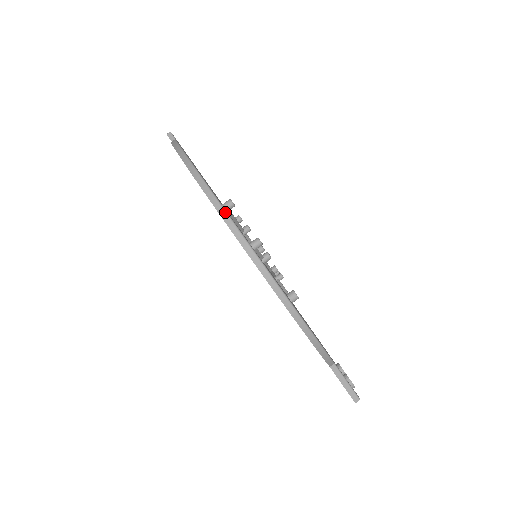
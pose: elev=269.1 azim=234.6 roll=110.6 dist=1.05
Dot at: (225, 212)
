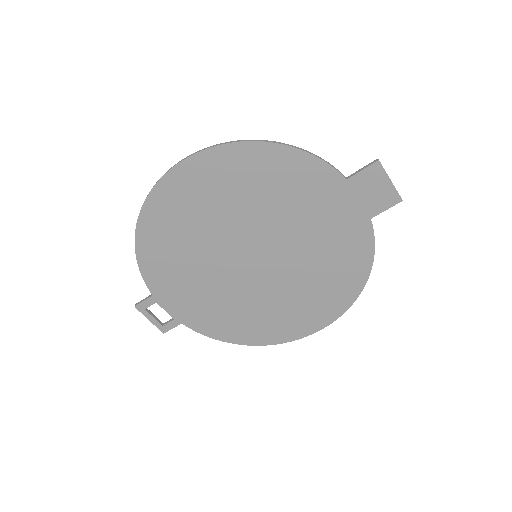
Dot at: (184, 158)
